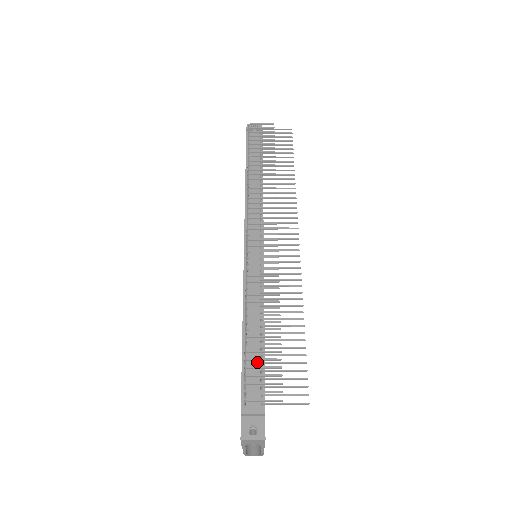
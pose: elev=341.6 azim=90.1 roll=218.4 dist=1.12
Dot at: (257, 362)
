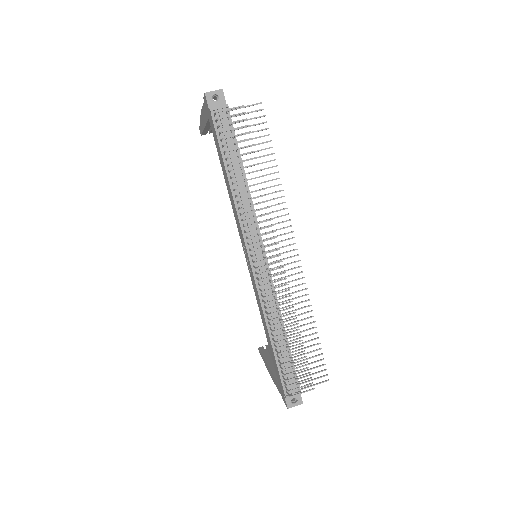
Dot at: (287, 361)
